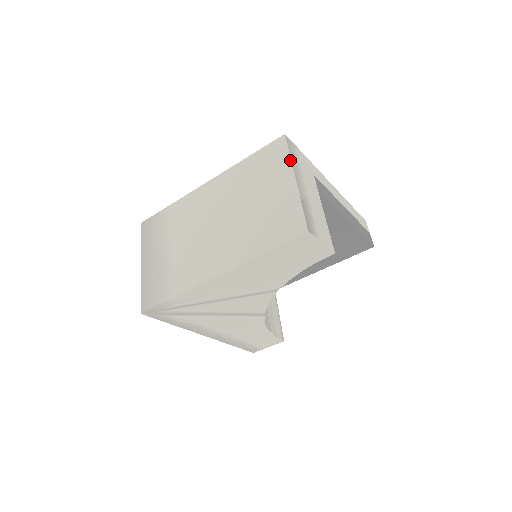
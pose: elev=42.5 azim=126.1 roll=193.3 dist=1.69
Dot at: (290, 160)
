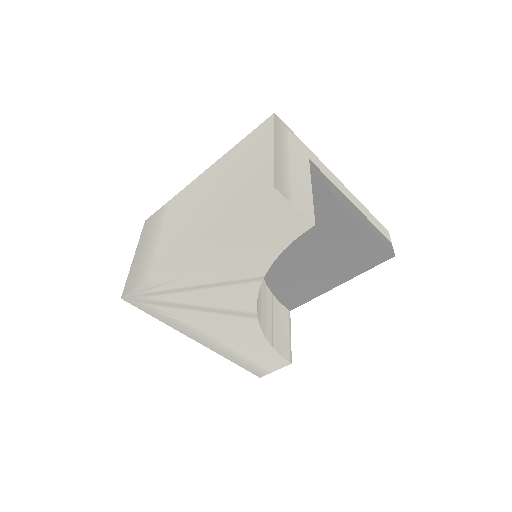
Dot at: (273, 132)
